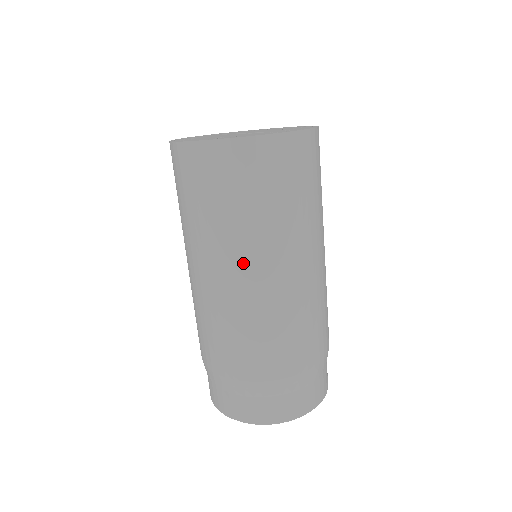
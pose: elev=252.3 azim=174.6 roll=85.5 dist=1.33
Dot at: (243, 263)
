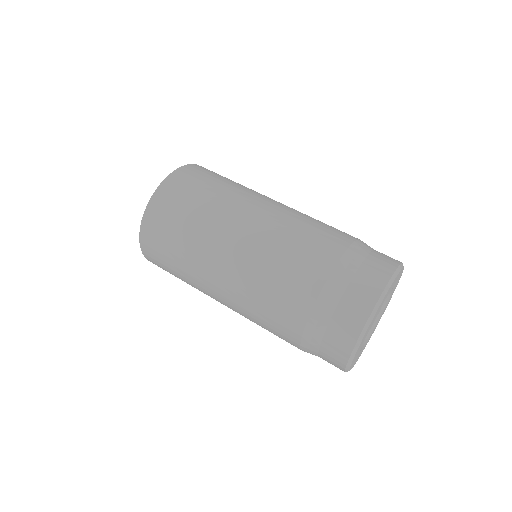
Dot at: (214, 260)
